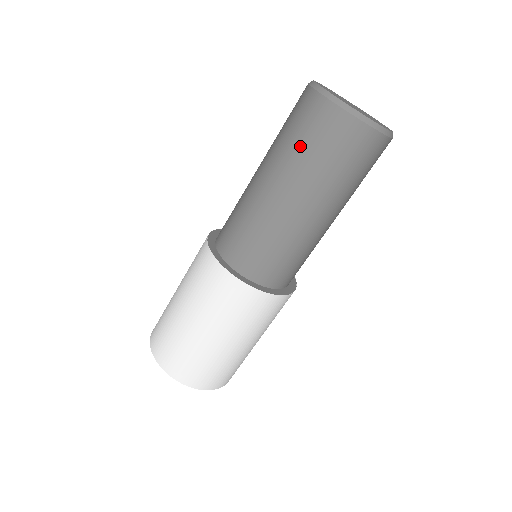
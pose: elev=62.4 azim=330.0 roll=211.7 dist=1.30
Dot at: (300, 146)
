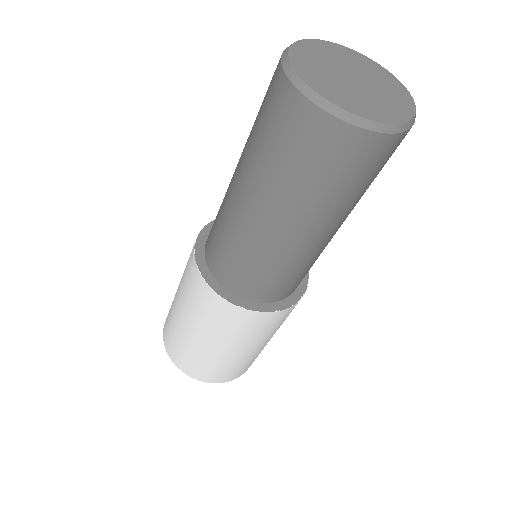
Dot at: (344, 190)
